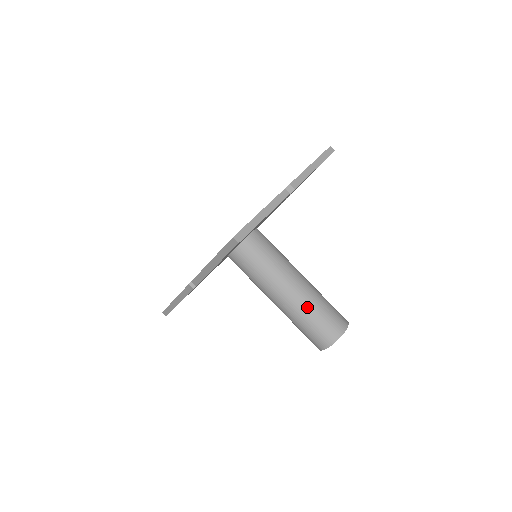
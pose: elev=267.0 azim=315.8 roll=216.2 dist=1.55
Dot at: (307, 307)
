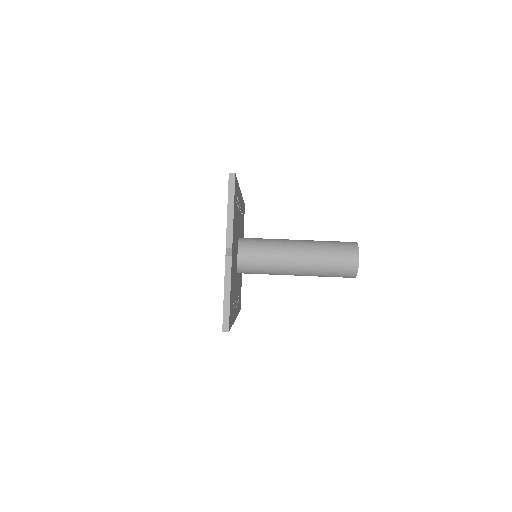
Dot at: (318, 268)
